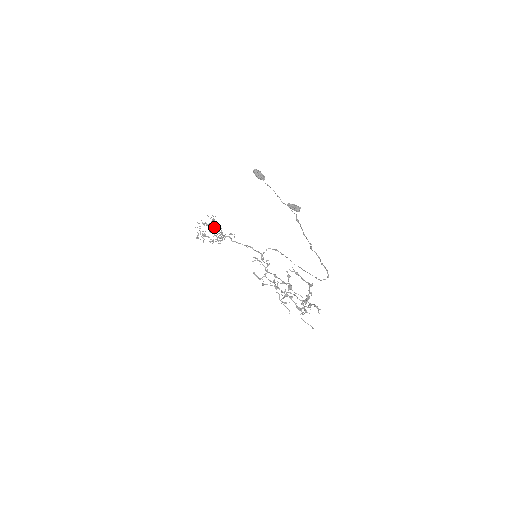
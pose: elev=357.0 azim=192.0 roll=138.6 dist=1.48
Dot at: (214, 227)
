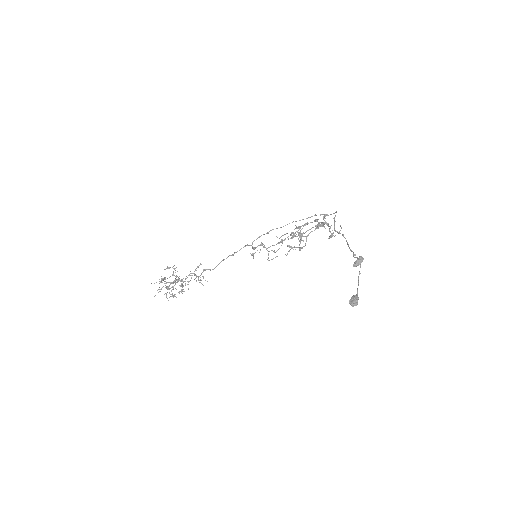
Dot at: occluded
